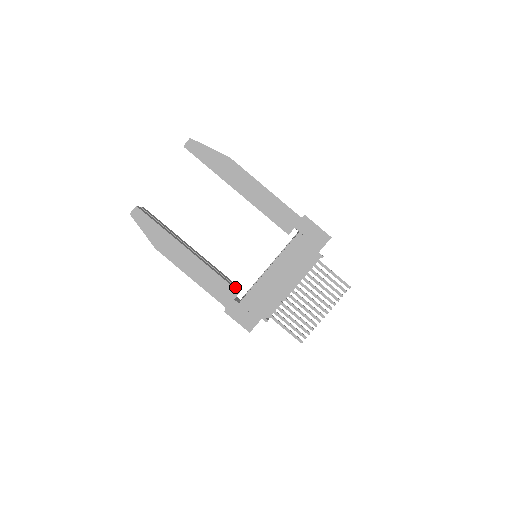
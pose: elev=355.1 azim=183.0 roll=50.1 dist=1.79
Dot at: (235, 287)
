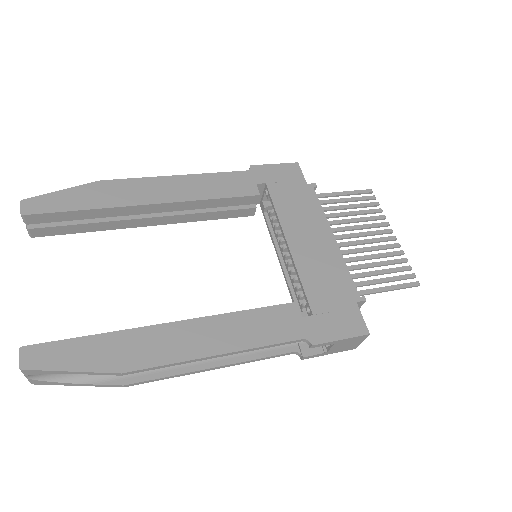
Dot at: occluded
